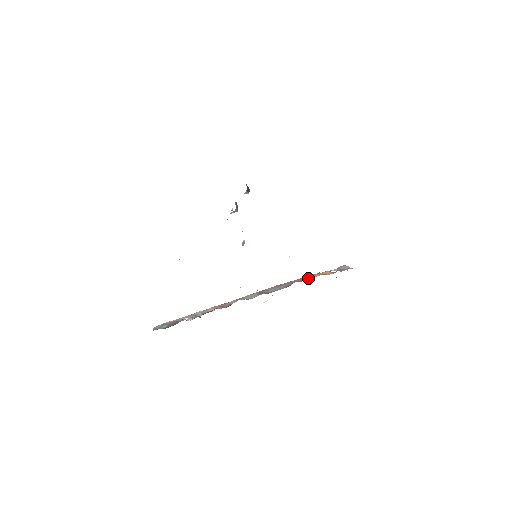
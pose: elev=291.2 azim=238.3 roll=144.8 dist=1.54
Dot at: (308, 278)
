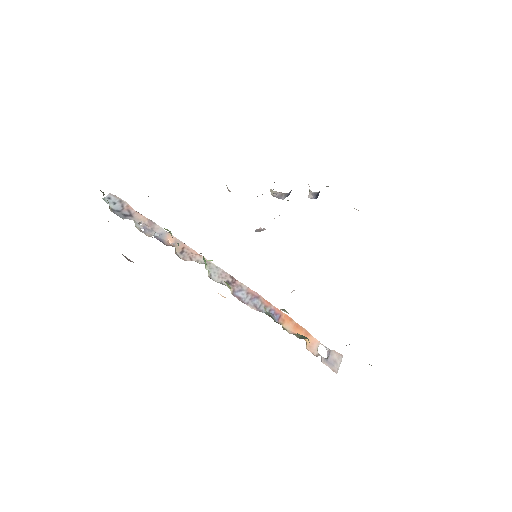
Dot at: (289, 325)
